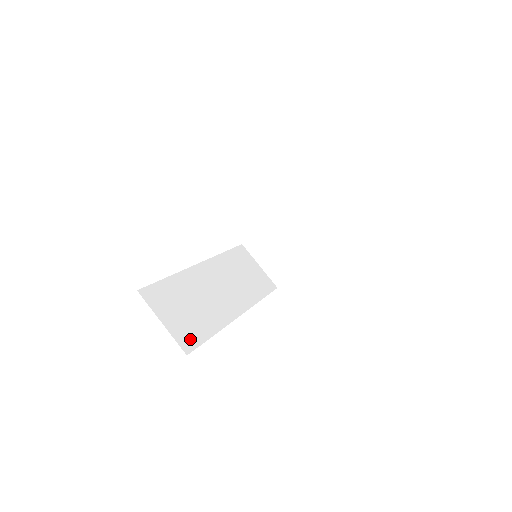
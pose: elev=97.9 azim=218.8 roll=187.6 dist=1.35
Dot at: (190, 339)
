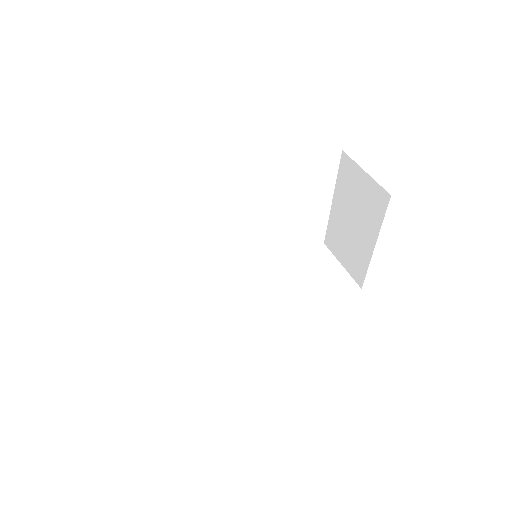
Dot at: (181, 350)
